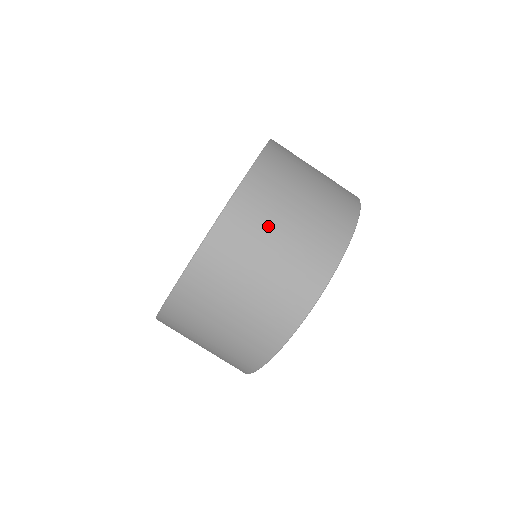
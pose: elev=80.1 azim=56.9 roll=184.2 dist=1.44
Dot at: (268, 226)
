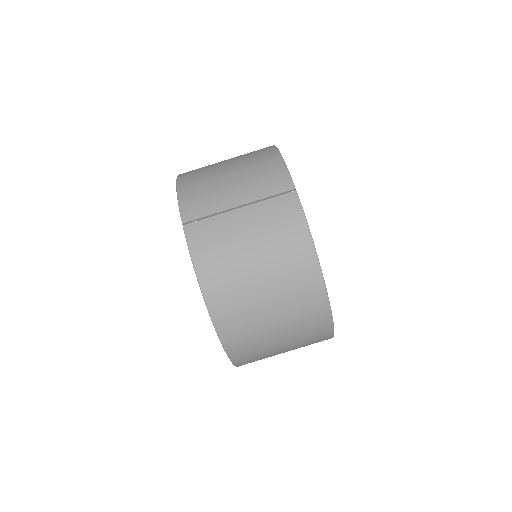
Dot at: (260, 331)
